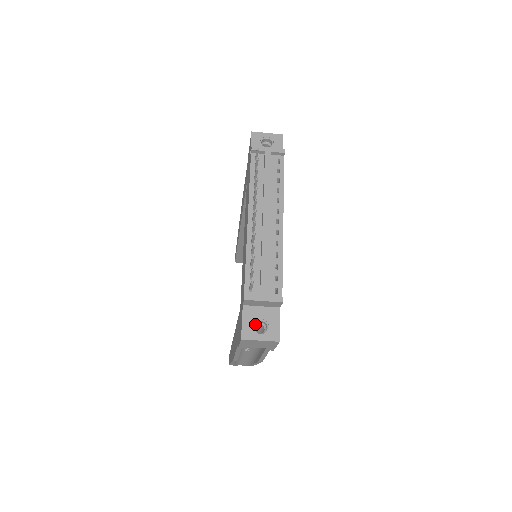
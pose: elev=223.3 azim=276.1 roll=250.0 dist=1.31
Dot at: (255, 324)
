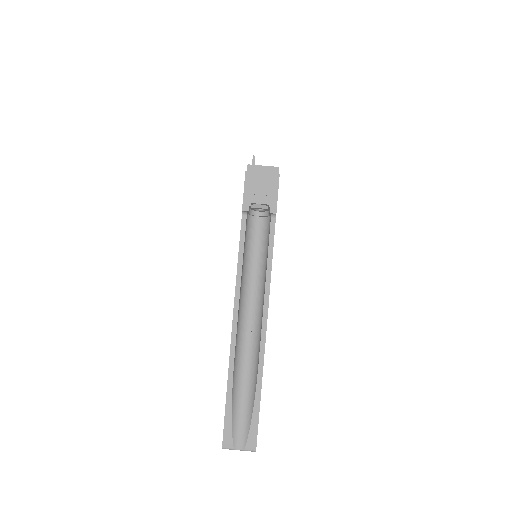
Dot at: occluded
